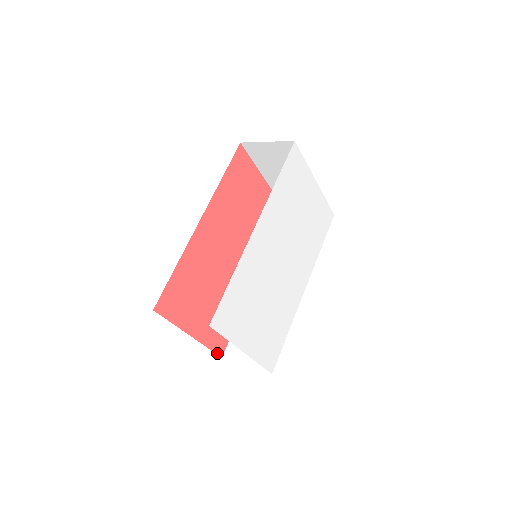
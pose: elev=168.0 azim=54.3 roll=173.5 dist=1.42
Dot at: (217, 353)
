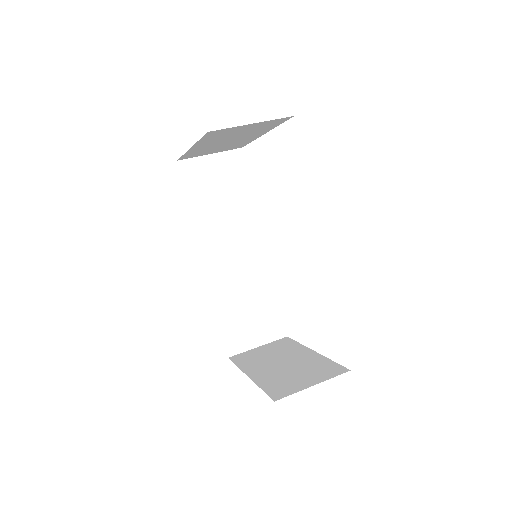
Dot at: occluded
